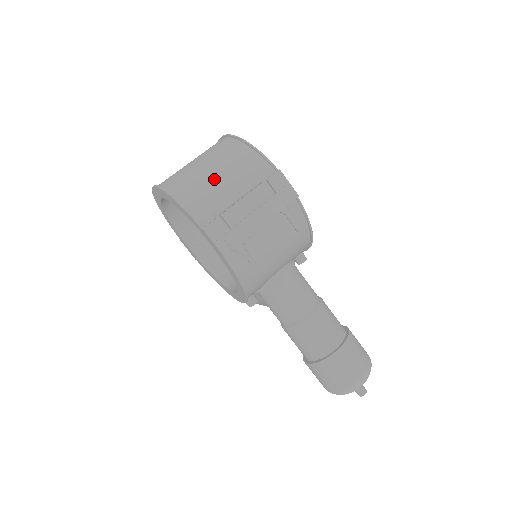
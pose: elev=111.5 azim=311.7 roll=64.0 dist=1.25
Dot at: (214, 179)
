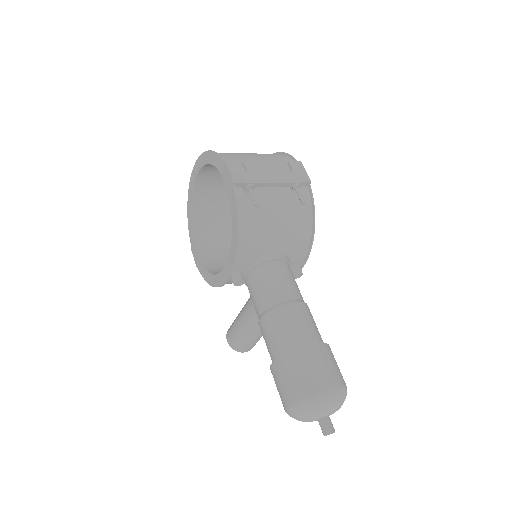
Dot at: (247, 154)
